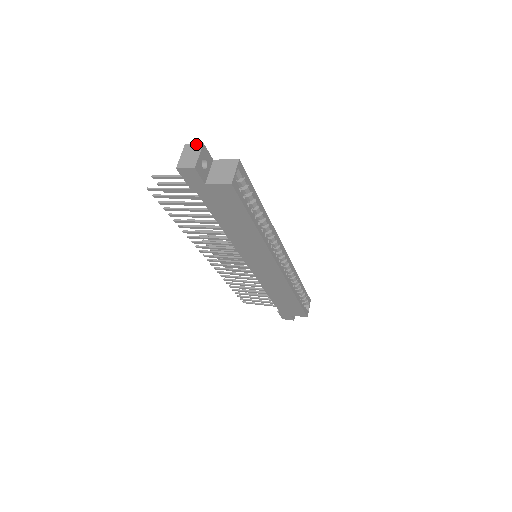
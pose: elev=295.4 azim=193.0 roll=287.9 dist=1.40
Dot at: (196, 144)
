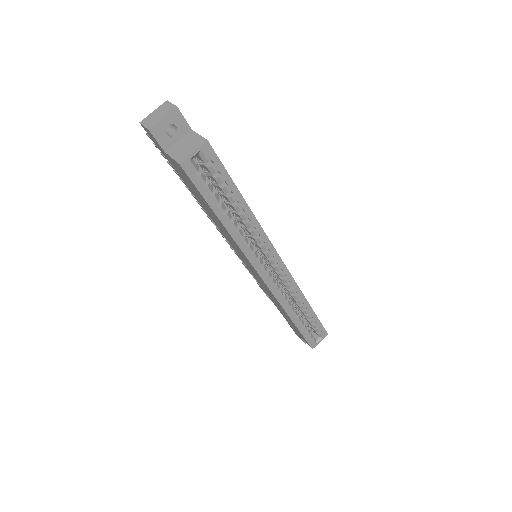
Dot at: (172, 105)
